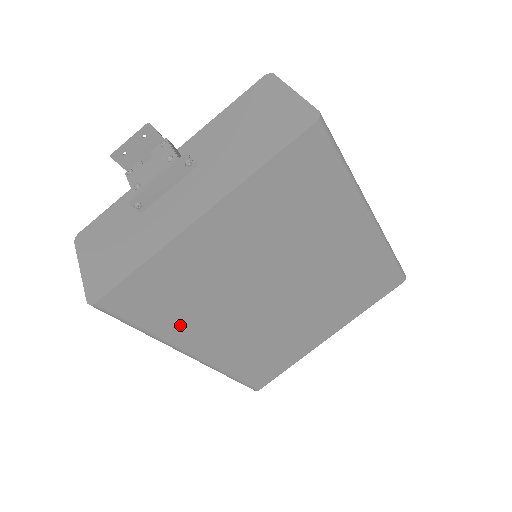
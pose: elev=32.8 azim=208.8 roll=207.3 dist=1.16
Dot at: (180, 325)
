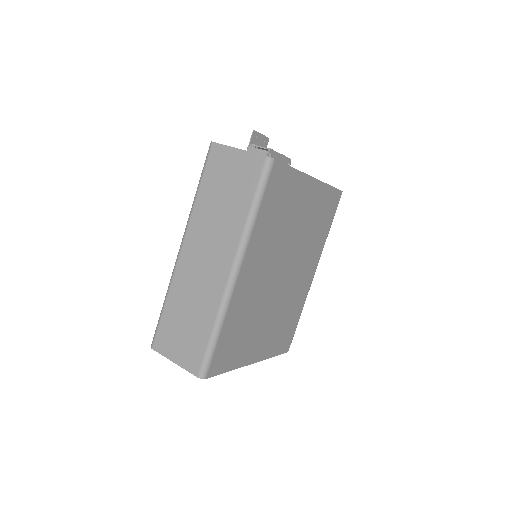
Dot at: (262, 232)
